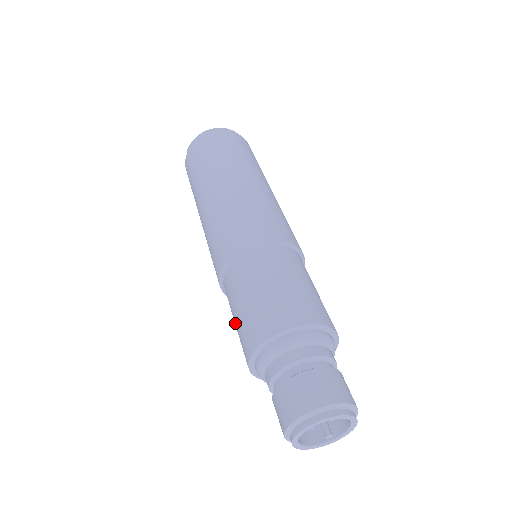
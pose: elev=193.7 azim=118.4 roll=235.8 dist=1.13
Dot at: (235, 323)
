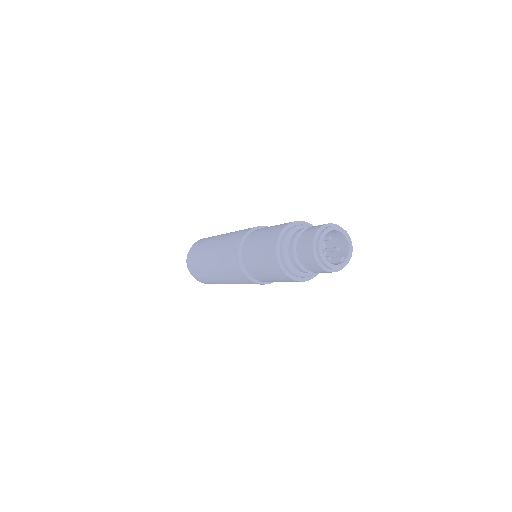
Dot at: (260, 262)
